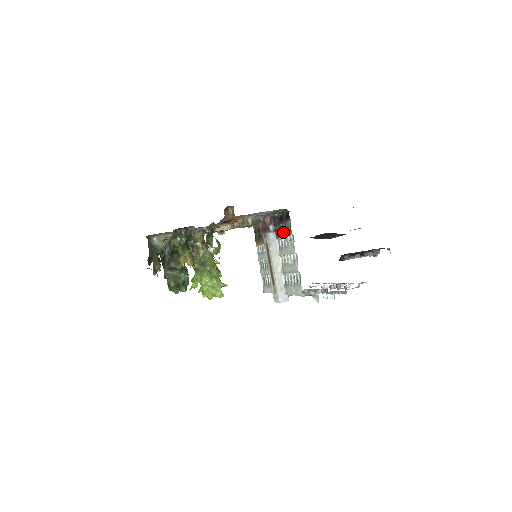
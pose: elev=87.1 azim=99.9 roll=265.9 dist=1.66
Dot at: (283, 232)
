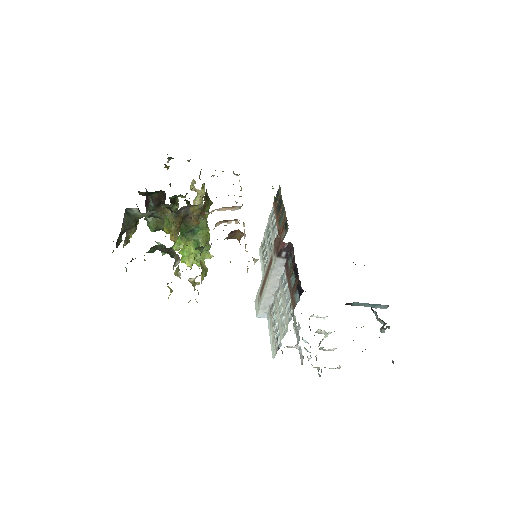
Dot at: (290, 285)
